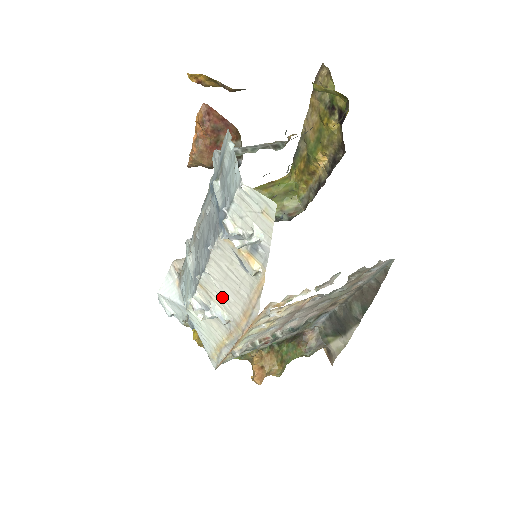
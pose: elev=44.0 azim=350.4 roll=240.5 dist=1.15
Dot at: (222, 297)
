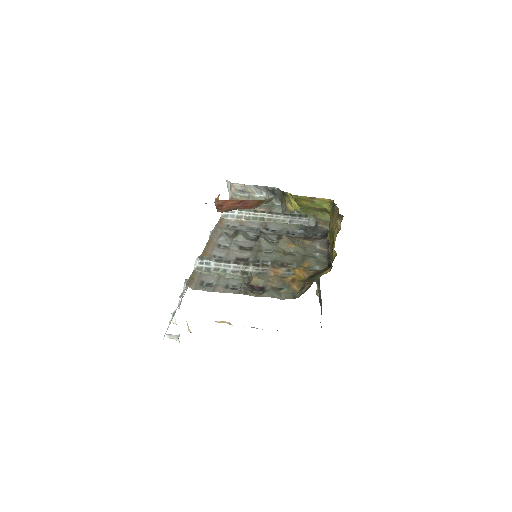
Dot at: occluded
